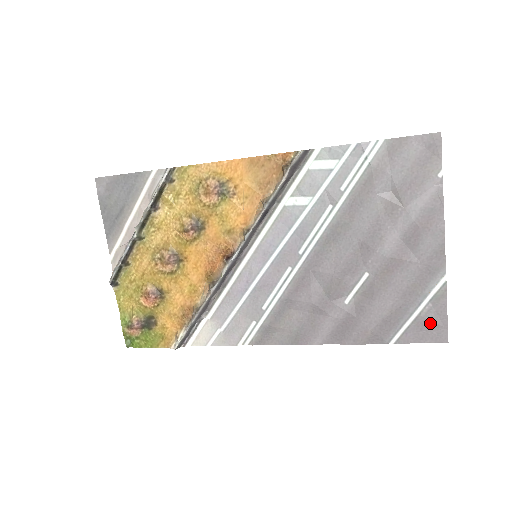
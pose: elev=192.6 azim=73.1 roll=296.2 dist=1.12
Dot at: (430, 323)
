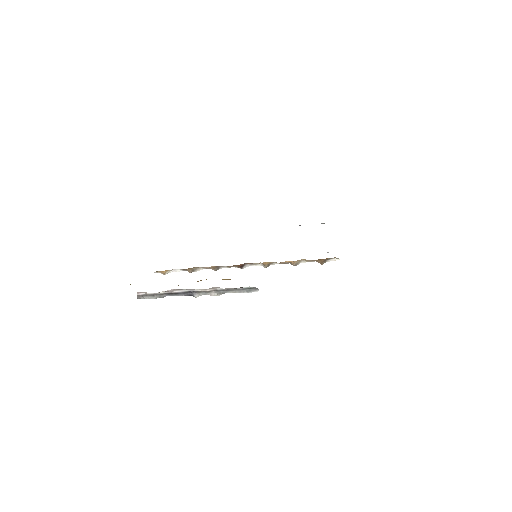
Dot at: occluded
